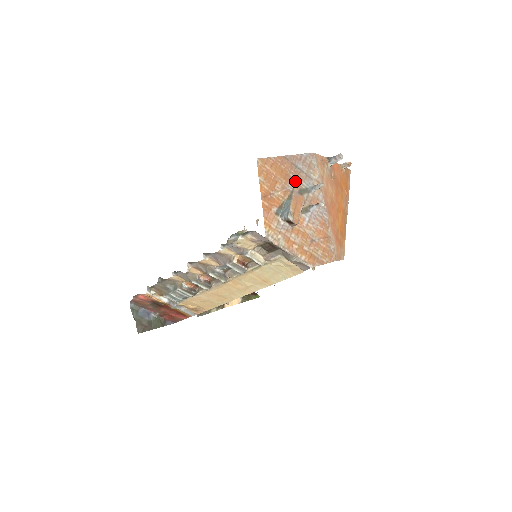
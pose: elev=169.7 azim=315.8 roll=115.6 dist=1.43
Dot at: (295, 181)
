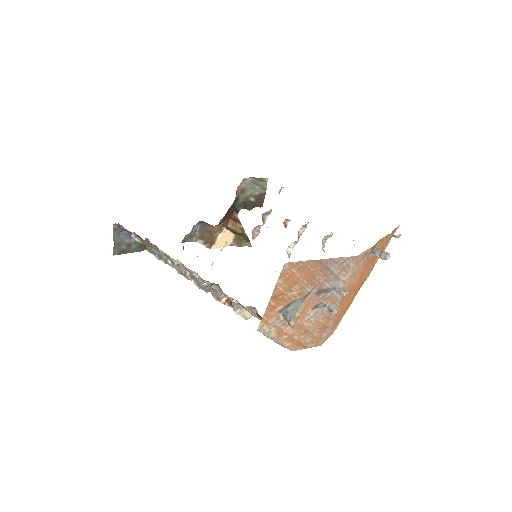
Dot at: (319, 282)
